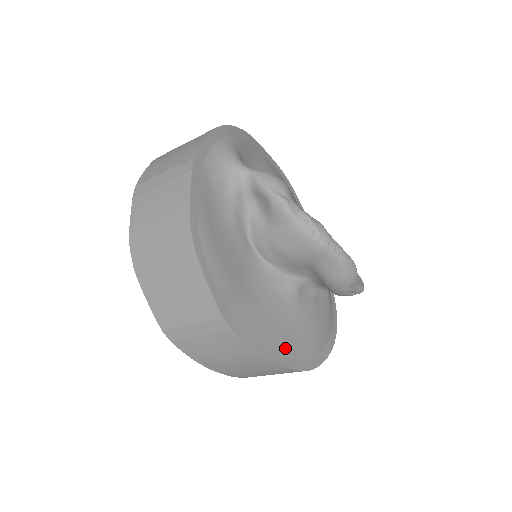
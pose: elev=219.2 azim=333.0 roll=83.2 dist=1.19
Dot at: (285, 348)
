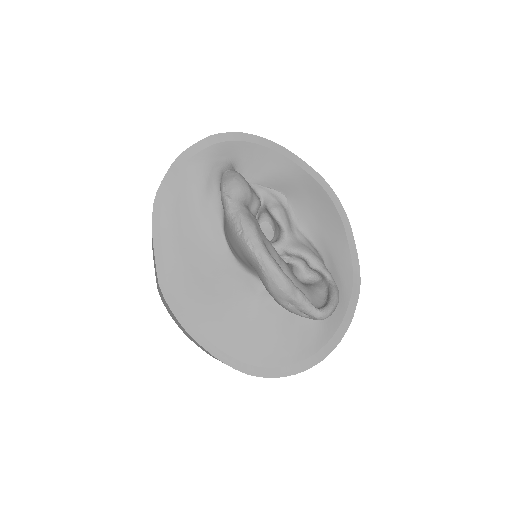
Dot at: (219, 338)
